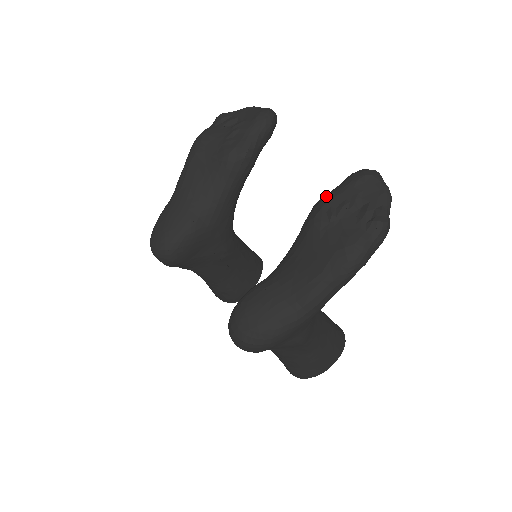
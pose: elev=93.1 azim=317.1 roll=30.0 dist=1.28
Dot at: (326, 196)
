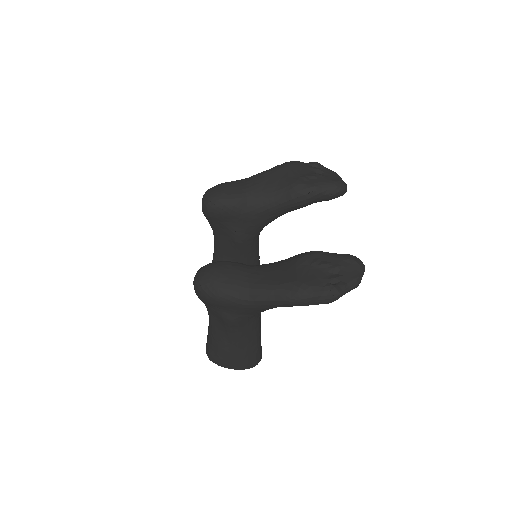
Dot at: occluded
